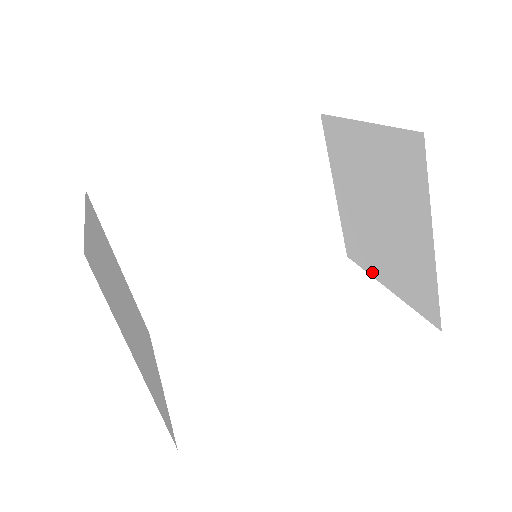
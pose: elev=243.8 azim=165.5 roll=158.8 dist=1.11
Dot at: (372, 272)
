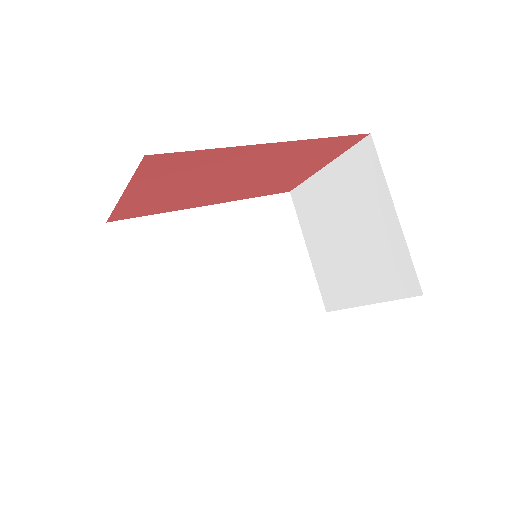
Dot at: (352, 302)
